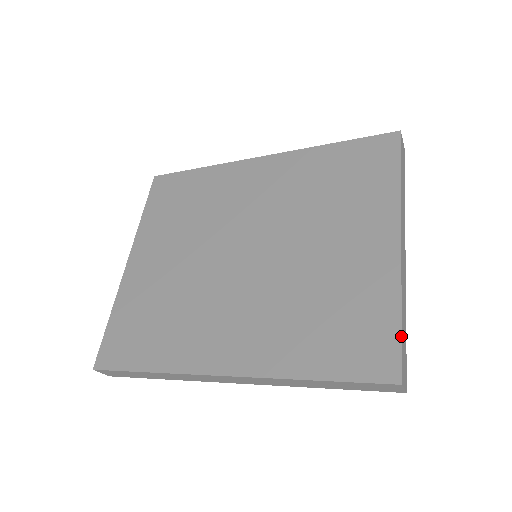
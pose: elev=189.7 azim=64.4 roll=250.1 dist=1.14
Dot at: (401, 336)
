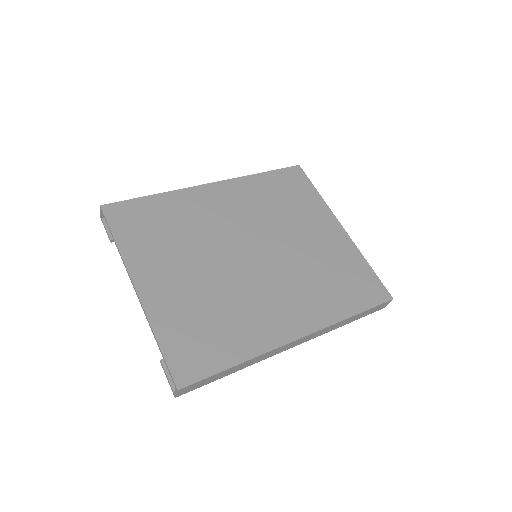
Dot at: (377, 276)
